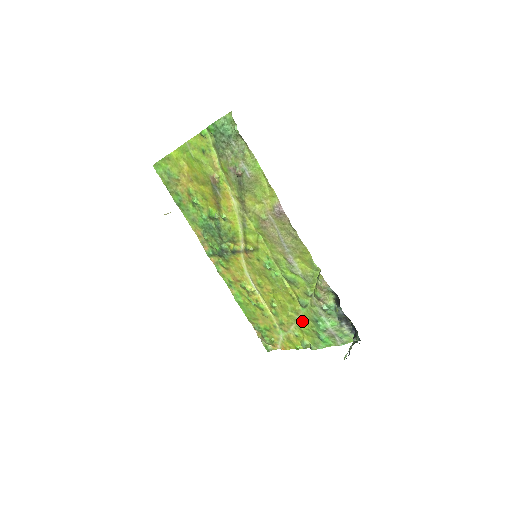
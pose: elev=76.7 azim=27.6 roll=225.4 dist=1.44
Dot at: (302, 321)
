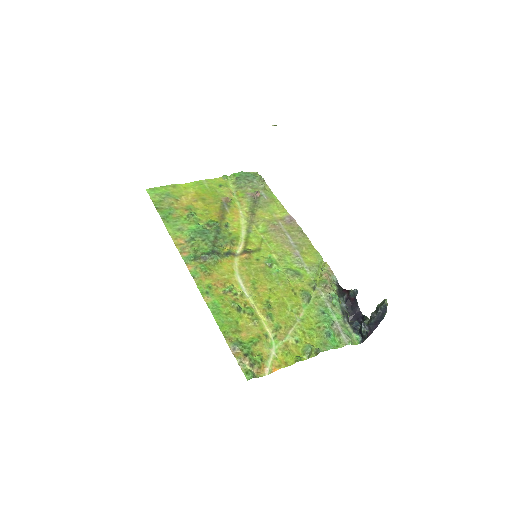
Dot at: (304, 320)
